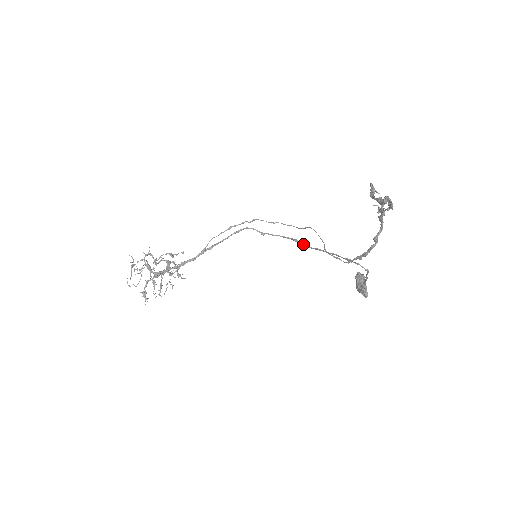
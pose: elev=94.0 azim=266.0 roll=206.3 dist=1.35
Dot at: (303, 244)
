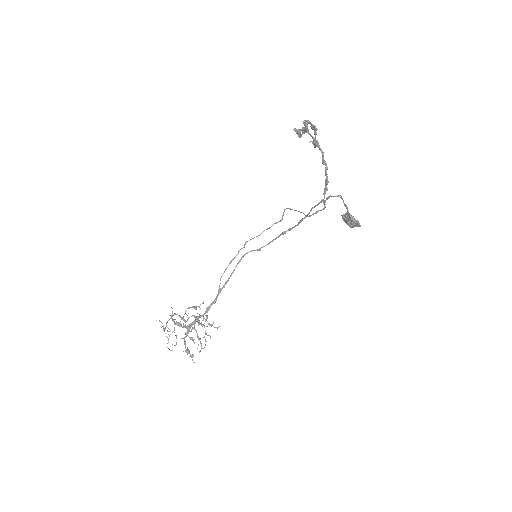
Dot at: (290, 229)
